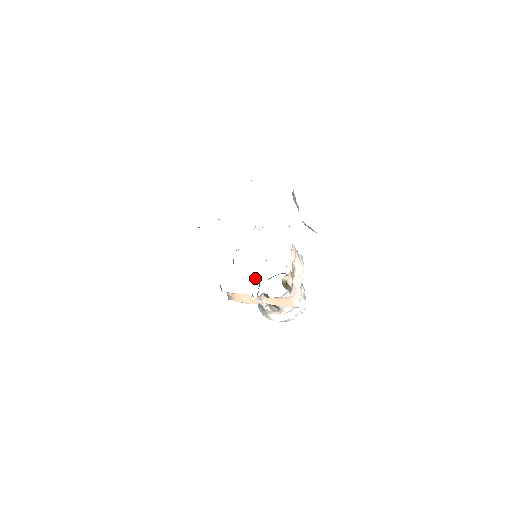
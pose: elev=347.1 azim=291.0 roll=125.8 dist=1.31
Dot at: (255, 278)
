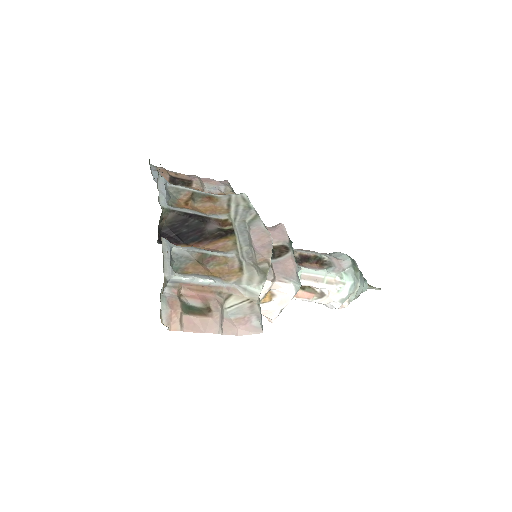
Dot at: occluded
